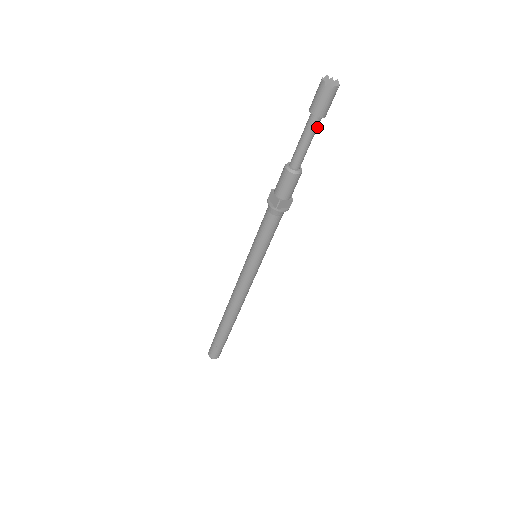
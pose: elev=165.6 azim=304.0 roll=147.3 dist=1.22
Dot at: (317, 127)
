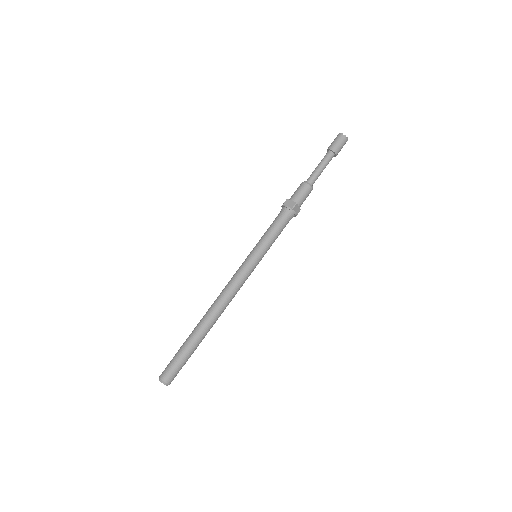
Dot at: occluded
